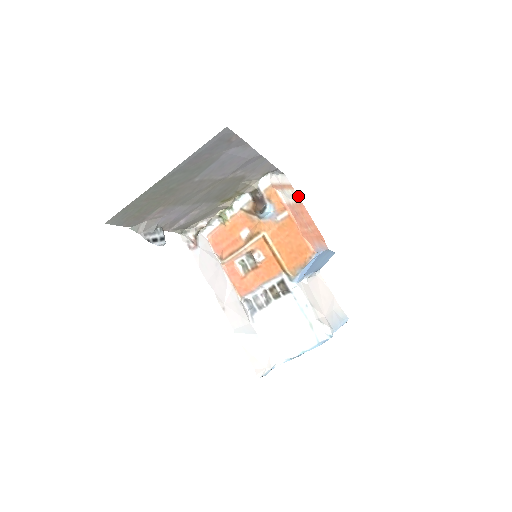
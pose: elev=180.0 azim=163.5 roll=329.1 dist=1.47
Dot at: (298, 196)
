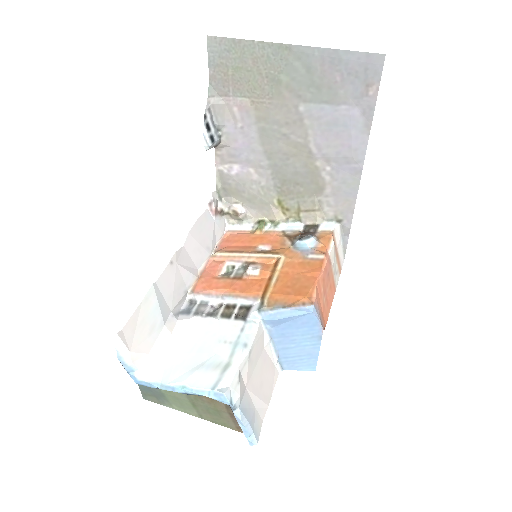
Dot at: occluded
